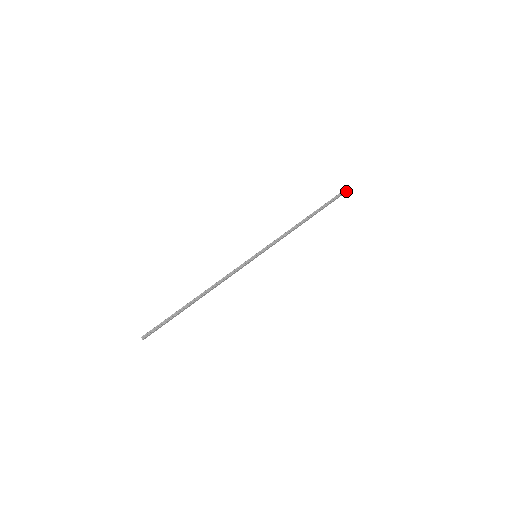
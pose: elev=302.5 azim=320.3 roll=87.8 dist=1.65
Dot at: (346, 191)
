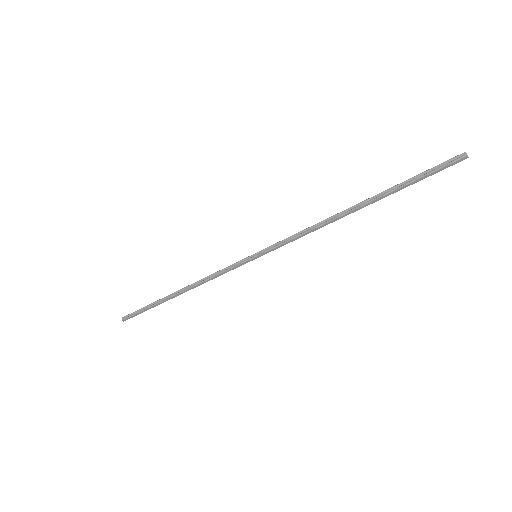
Dot at: (452, 163)
